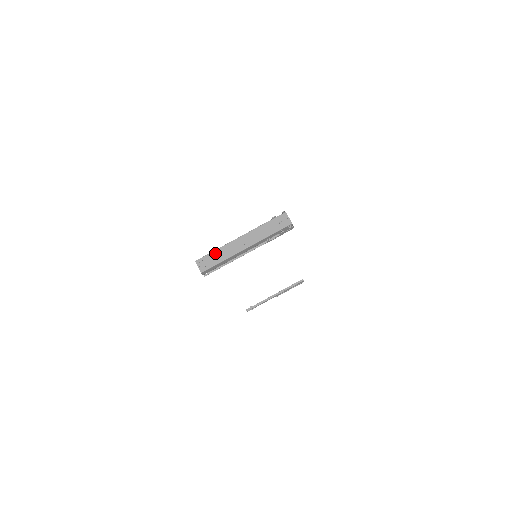
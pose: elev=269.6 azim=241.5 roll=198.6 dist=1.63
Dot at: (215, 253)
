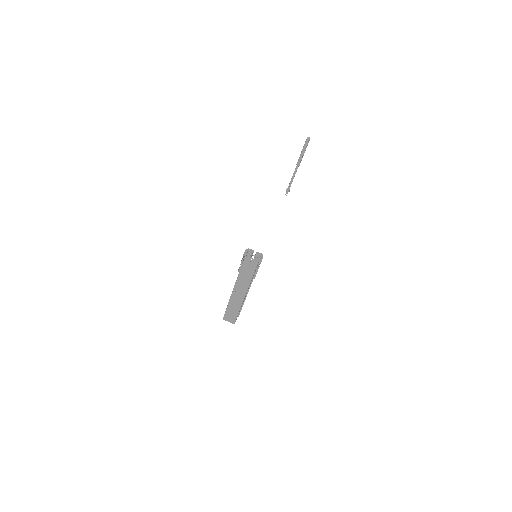
Dot at: (229, 309)
